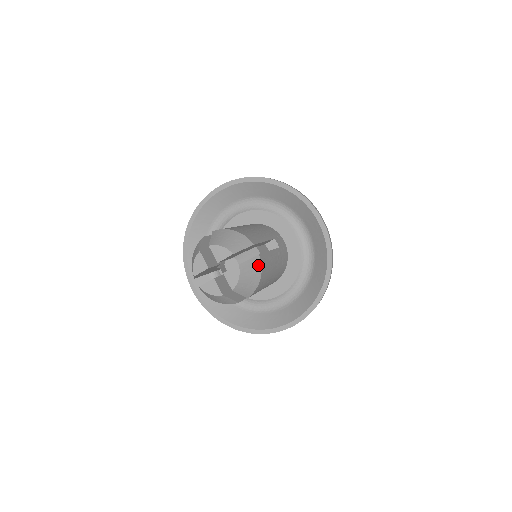
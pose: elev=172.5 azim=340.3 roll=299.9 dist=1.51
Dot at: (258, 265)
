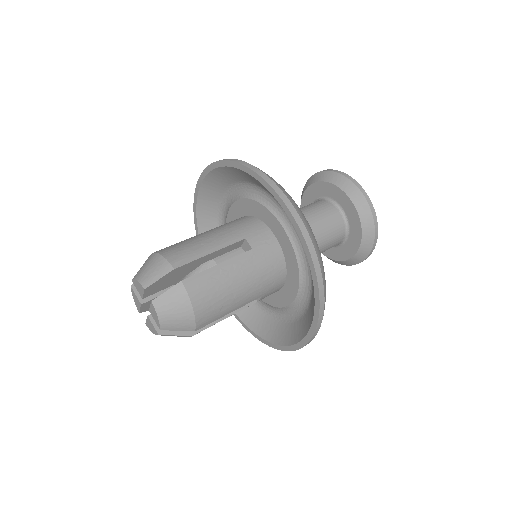
Dot at: occluded
